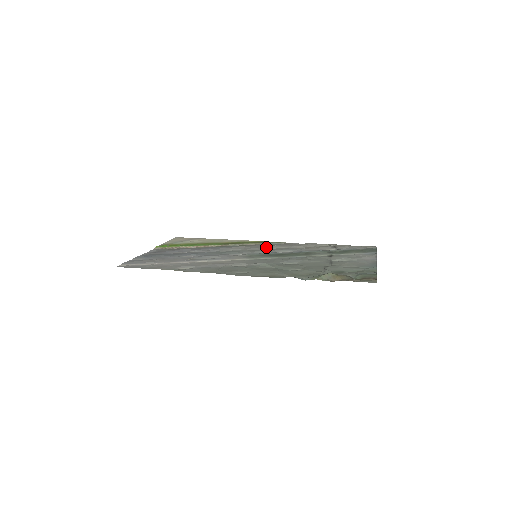
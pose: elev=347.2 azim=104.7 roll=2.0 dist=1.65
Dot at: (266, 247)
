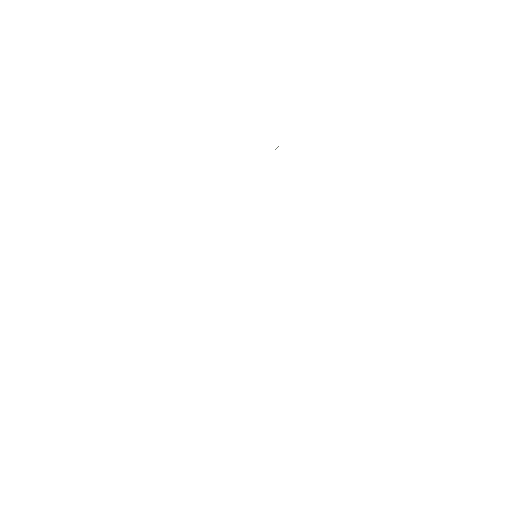
Dot at: occluded
